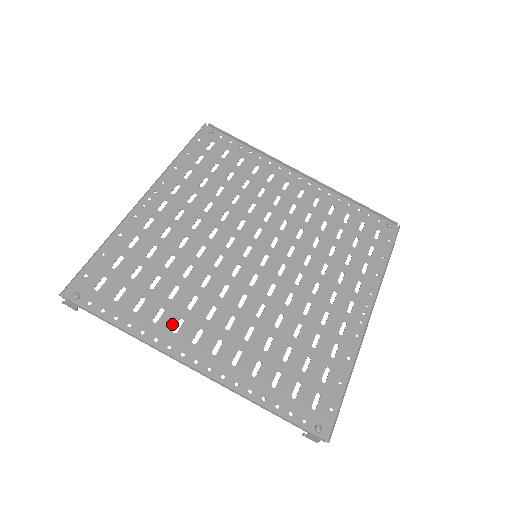
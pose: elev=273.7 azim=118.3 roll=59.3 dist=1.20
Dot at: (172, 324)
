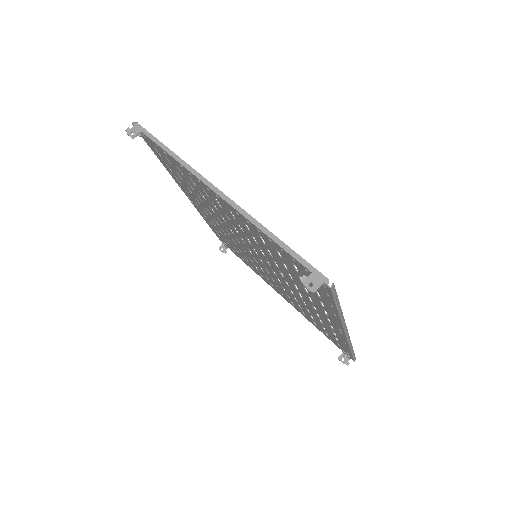
Dot at: (201, 187)
